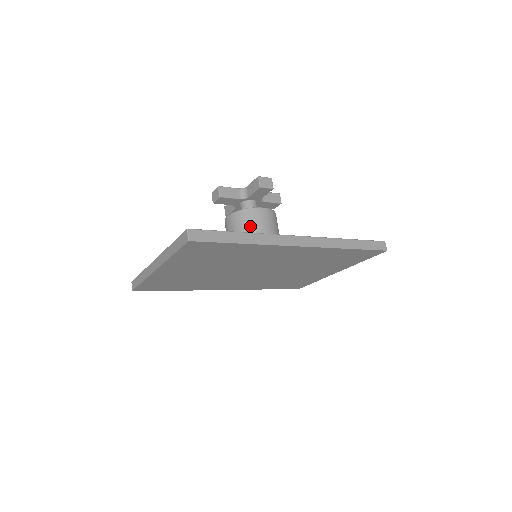
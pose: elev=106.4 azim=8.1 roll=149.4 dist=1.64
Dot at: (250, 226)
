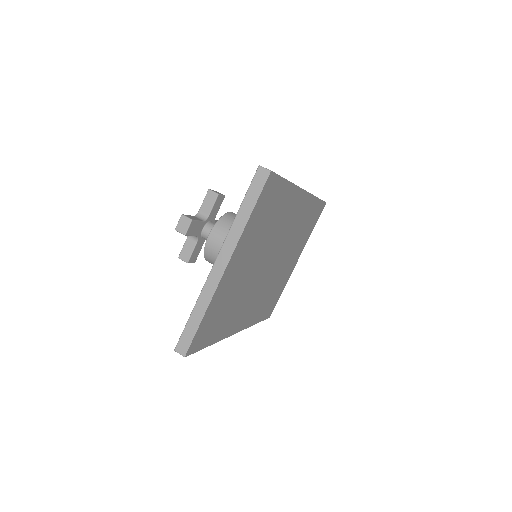
Dot at: occluded
